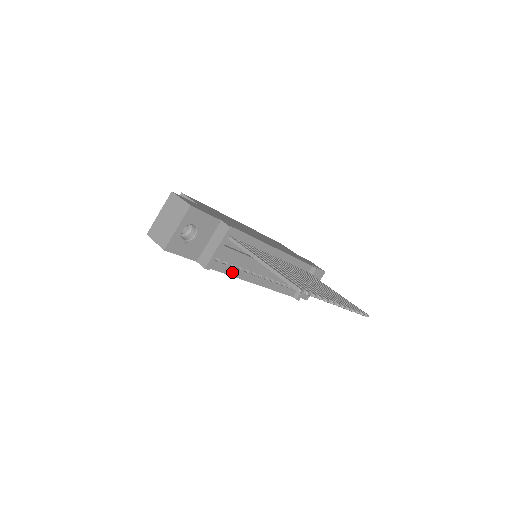
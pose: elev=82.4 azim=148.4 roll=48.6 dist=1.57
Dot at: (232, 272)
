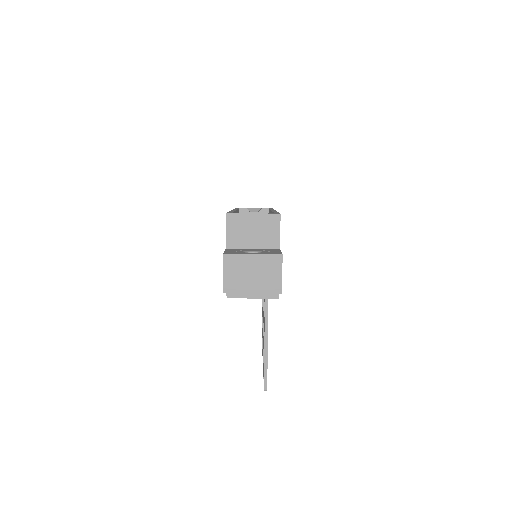
Dot at: occluded
